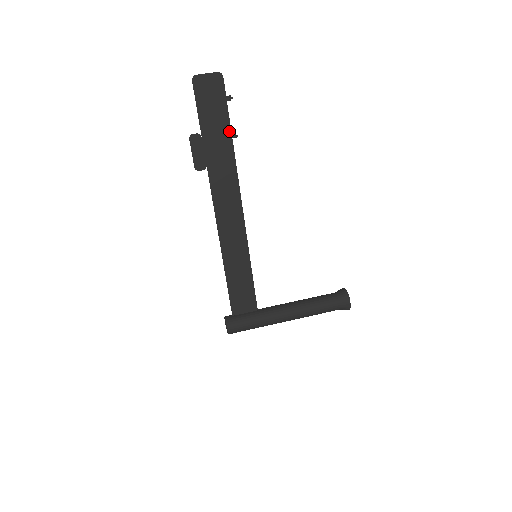
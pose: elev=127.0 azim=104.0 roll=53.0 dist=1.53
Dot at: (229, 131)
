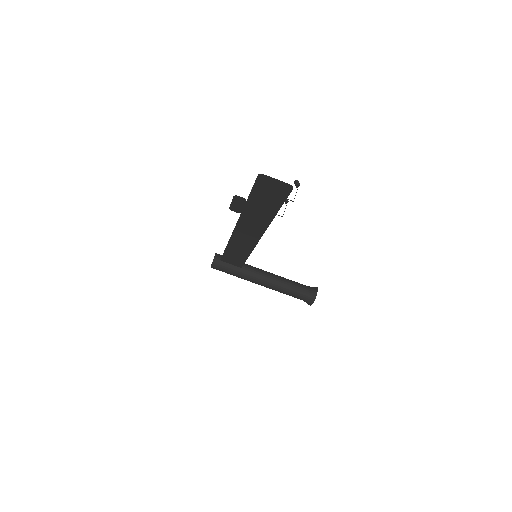
Dot at: (276, 211)
